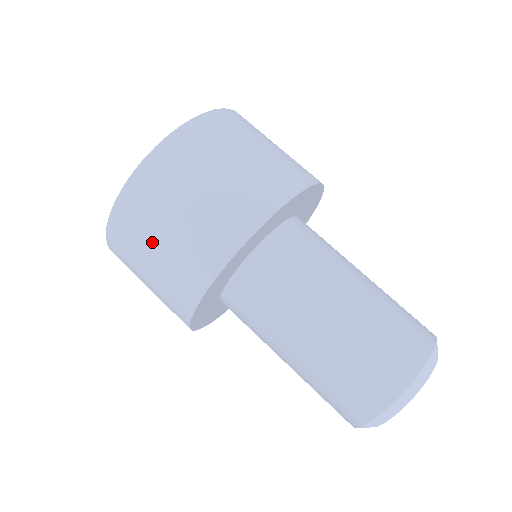
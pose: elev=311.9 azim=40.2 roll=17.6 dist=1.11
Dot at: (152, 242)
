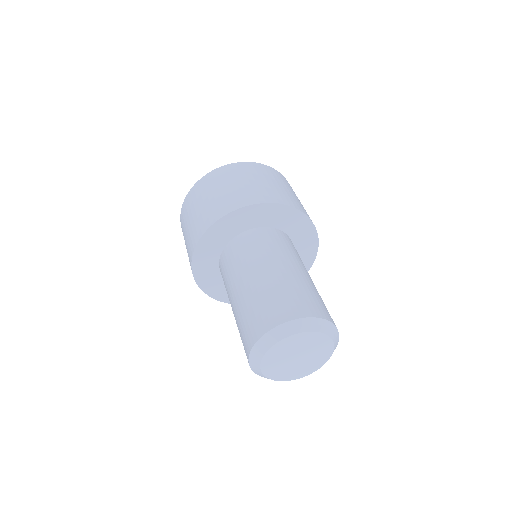
Dot at: (187, 223)
